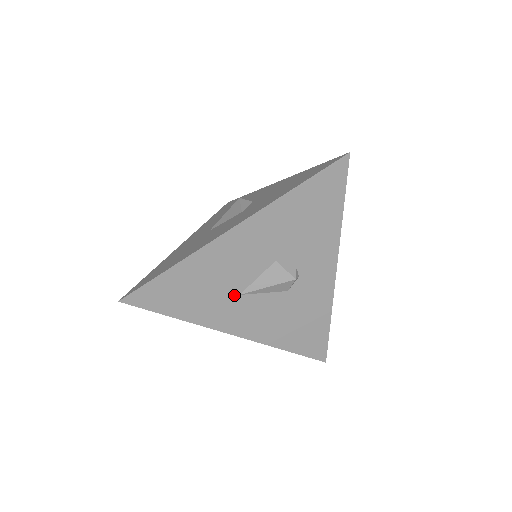
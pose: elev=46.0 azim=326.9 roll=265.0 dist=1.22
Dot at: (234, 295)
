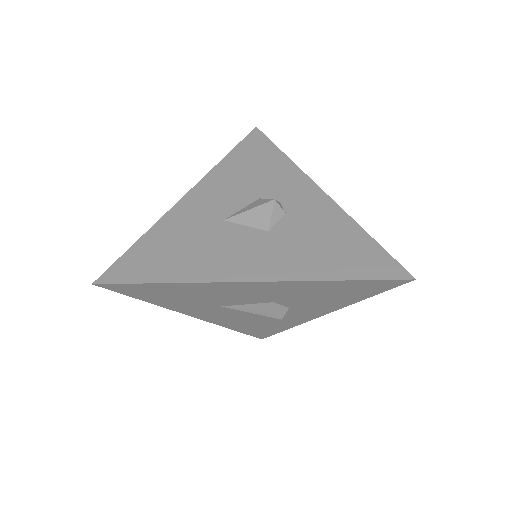
Dot at: (215, 305)
